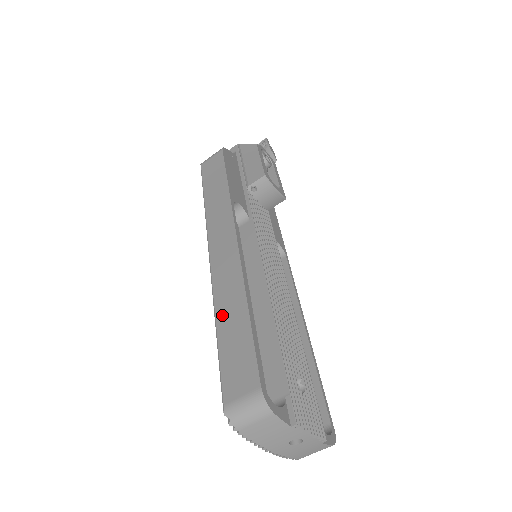
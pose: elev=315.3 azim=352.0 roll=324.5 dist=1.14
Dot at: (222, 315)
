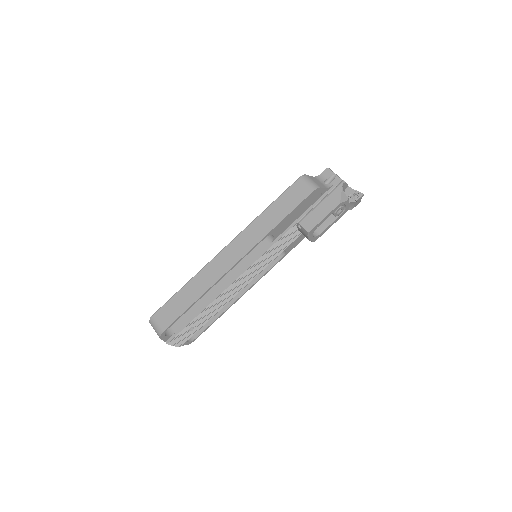
Dot at: (191, 285)
